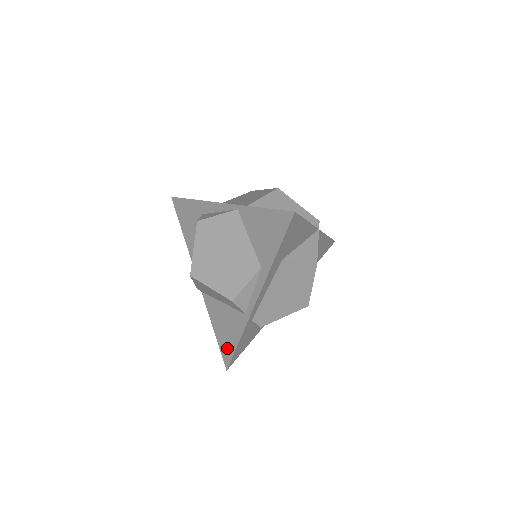
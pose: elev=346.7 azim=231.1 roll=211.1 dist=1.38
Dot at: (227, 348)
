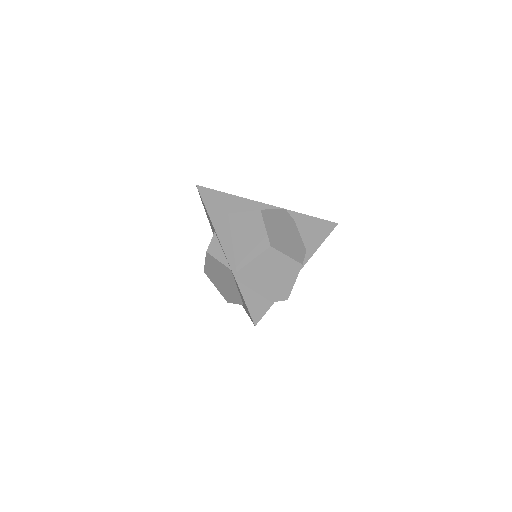
Dot at: occluded
